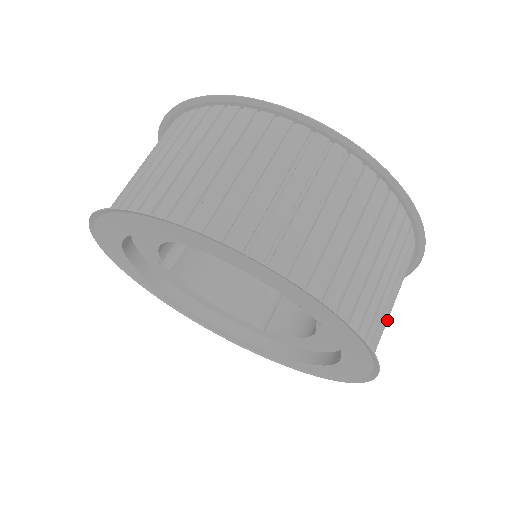
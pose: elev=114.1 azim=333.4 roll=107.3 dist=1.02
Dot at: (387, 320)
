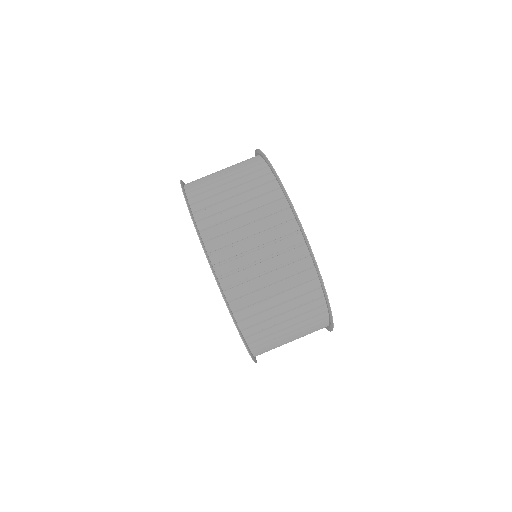
Dot at: (276, 325)
